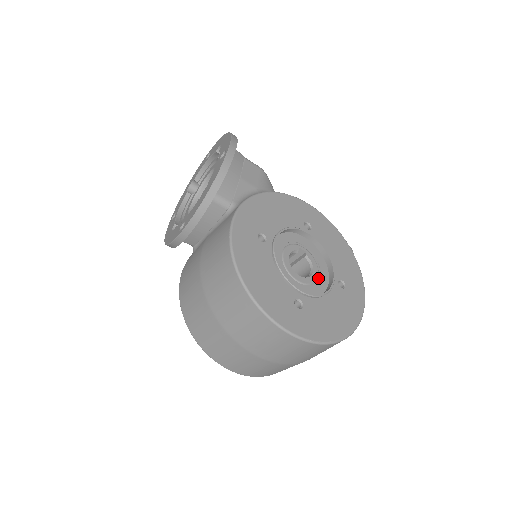
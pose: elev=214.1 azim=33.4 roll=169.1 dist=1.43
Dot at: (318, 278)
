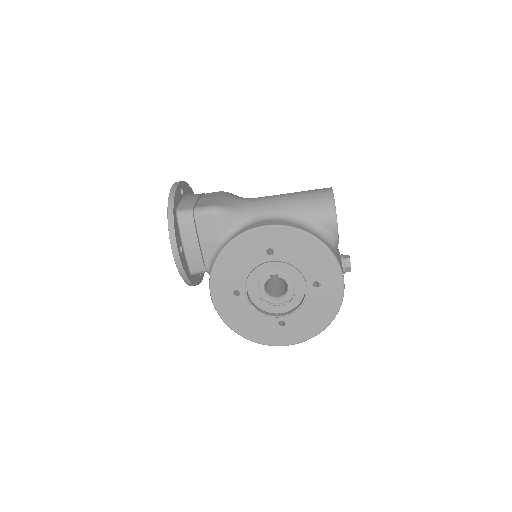
Dot at: (295, 289)
